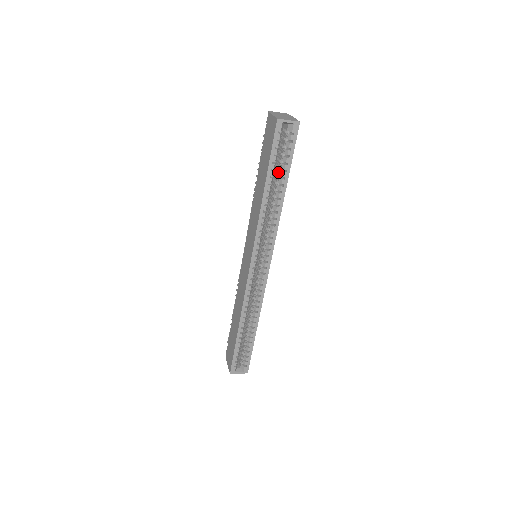
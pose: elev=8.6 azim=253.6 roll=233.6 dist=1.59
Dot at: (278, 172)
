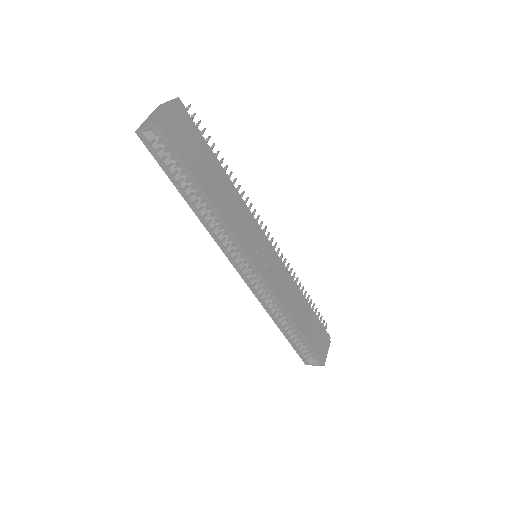
Dot at: occluded
